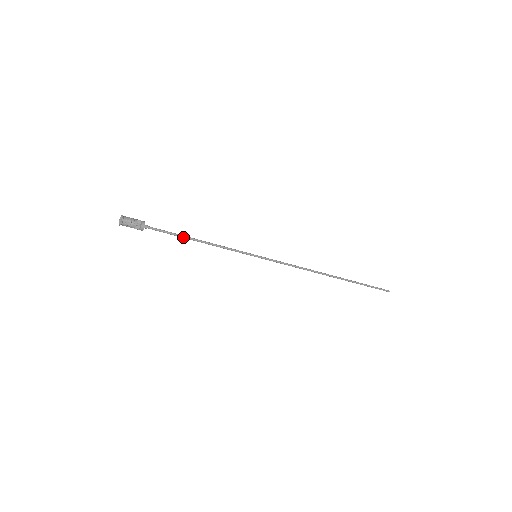
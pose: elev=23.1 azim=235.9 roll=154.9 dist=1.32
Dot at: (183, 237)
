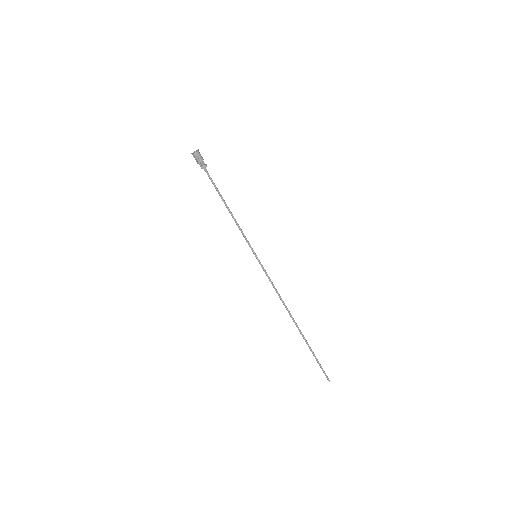
Dot at: (222, 197)
